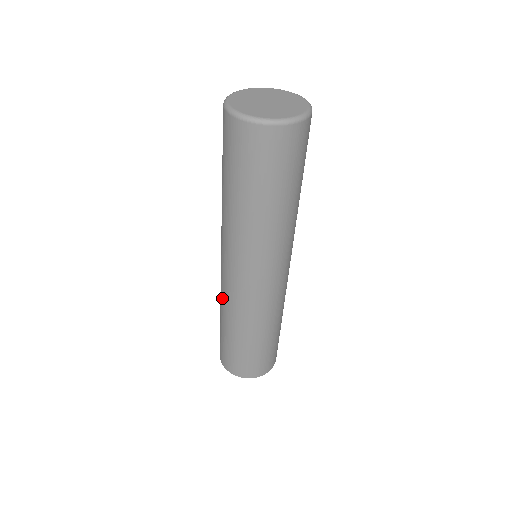
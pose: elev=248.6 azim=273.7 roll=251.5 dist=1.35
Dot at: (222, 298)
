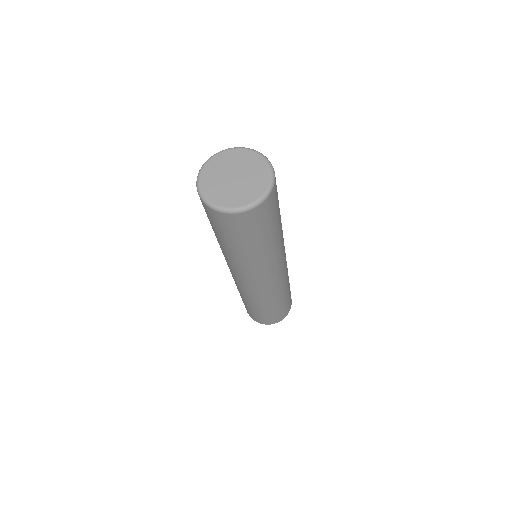
Dot at: (236, 285)
